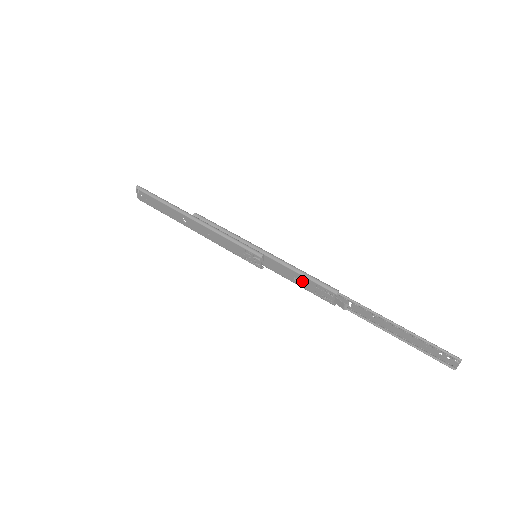
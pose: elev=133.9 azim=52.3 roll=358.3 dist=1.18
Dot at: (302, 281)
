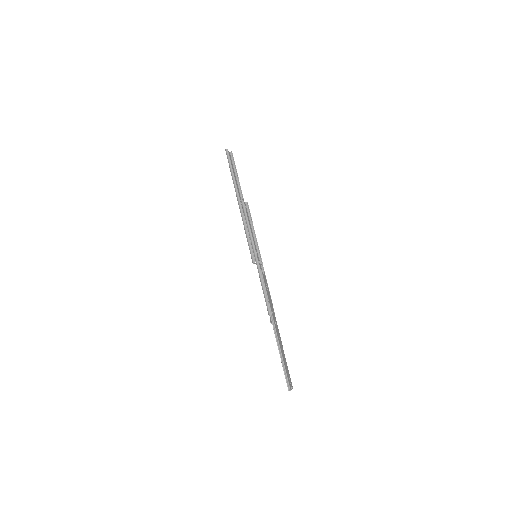
Dot at: occluded
